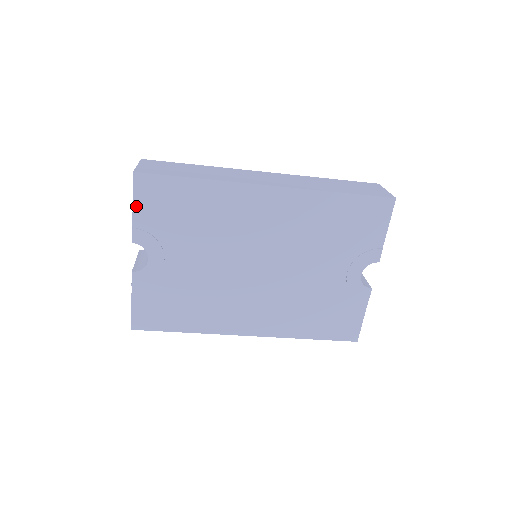
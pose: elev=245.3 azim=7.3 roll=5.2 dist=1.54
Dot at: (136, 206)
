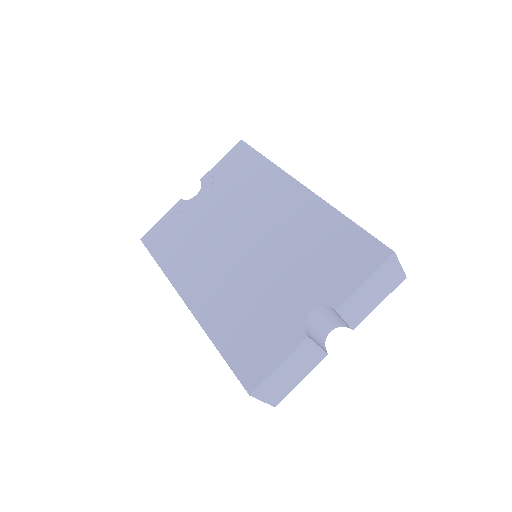
Dot at: (224, 160)
